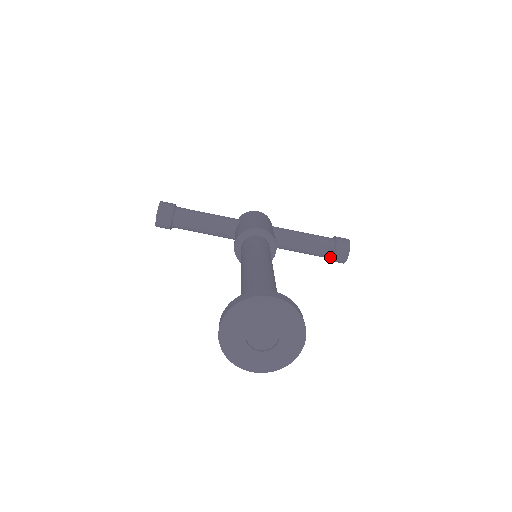
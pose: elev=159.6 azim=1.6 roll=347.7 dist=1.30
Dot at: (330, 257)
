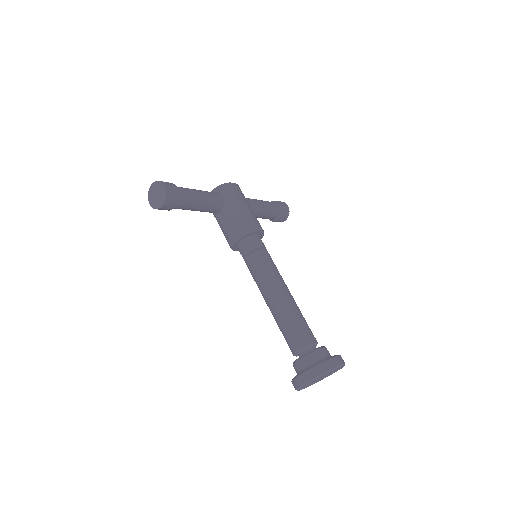
Dot at: (272, 219)
